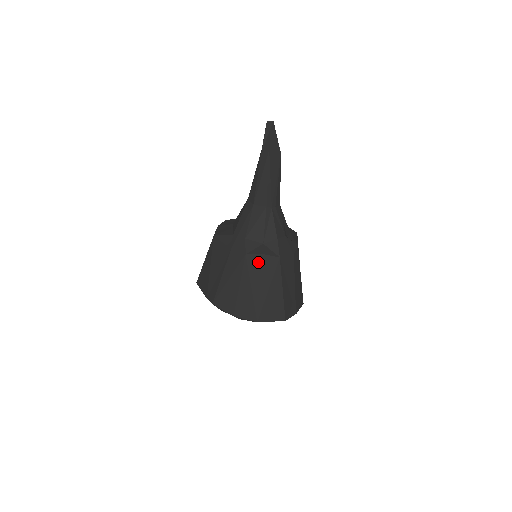
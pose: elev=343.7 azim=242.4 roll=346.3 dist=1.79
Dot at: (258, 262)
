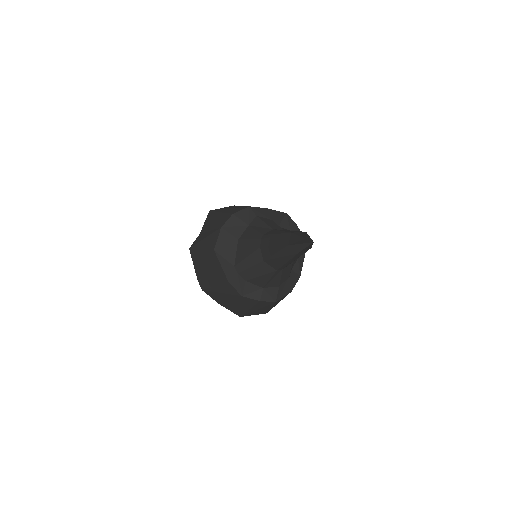
Dot at: (253, 302)
